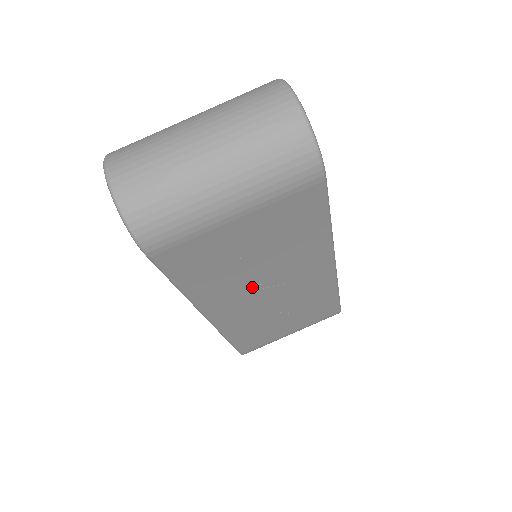
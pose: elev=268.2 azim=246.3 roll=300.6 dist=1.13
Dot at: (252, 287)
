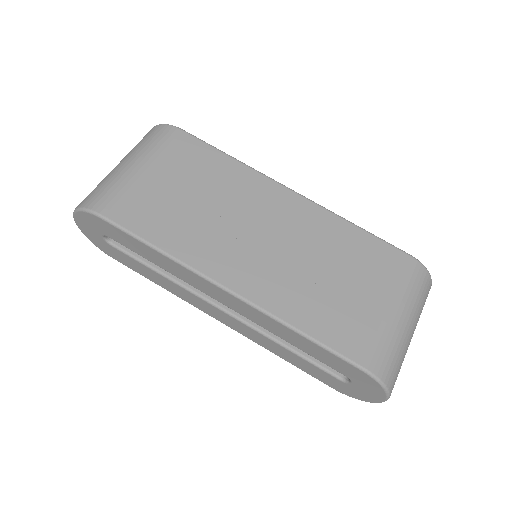
Dot at: (233, 234)
